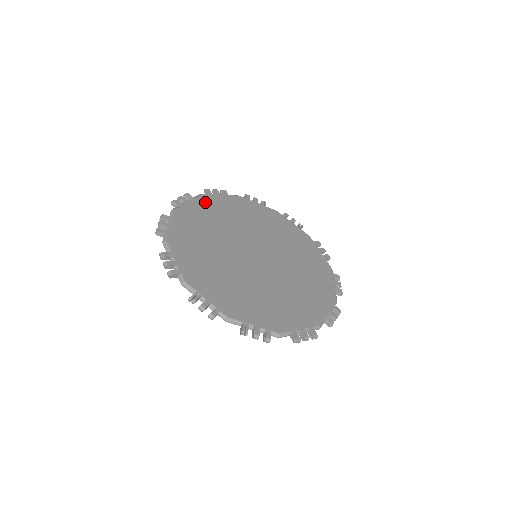
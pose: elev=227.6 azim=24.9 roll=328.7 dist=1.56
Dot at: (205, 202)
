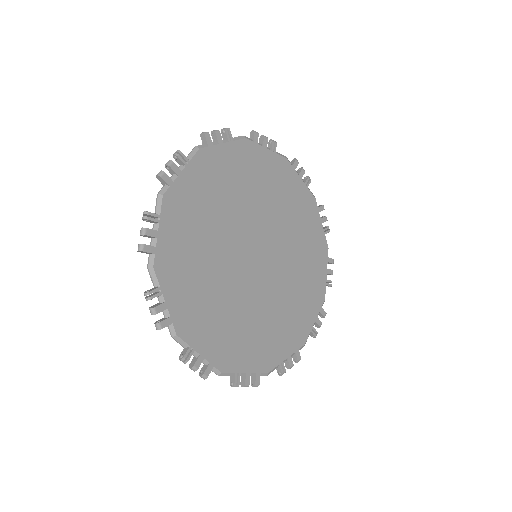
Dot at: (169, 273)
